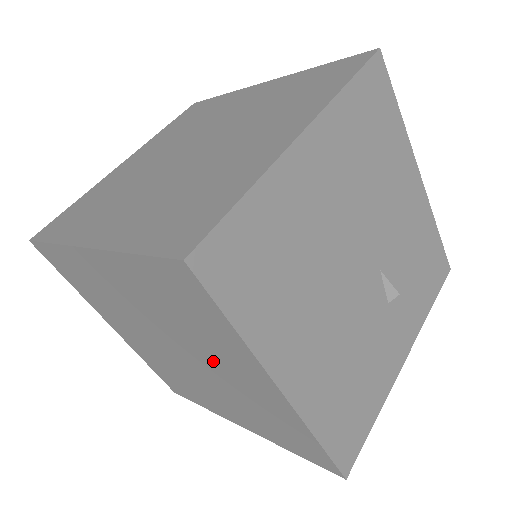
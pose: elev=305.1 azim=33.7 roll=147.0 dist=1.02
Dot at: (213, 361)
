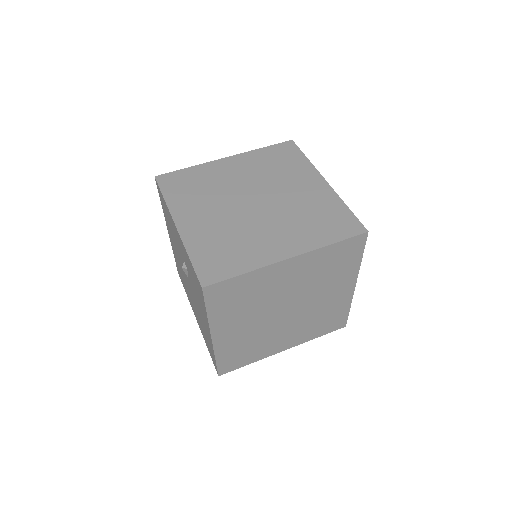
Dot at: (320, 295)
